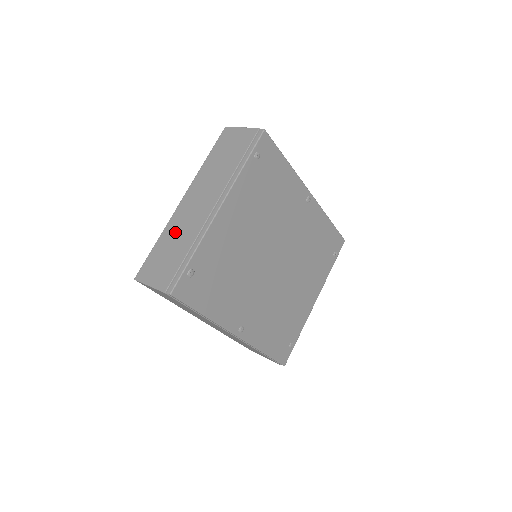
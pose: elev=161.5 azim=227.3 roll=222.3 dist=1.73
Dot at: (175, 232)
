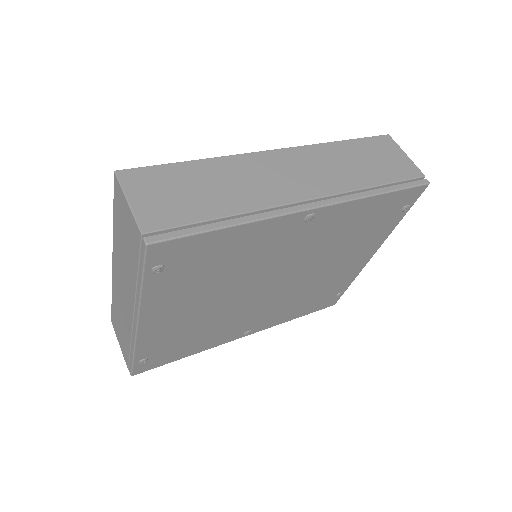
Dot at: (118, 307)
